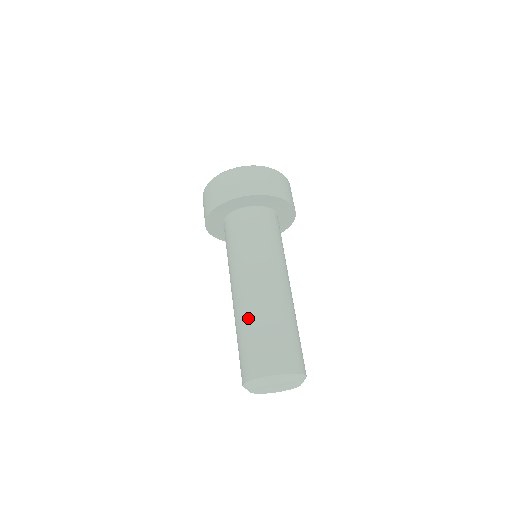
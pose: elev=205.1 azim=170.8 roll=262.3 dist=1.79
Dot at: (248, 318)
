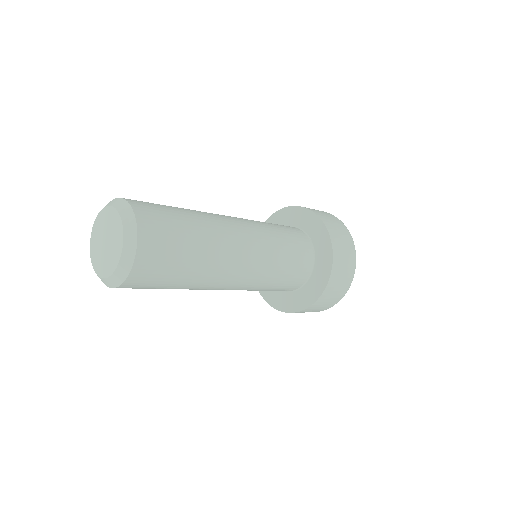
Dot at: occluded
